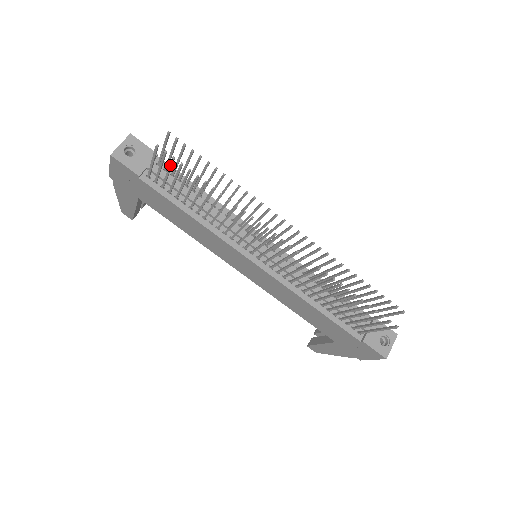
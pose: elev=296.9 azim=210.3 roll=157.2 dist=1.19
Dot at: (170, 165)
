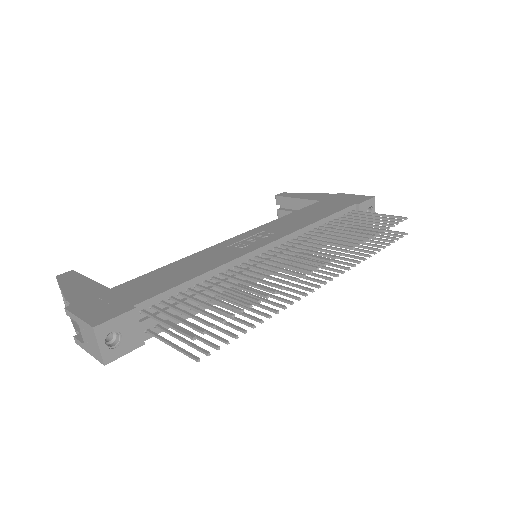
Dot at: (206, 344)
